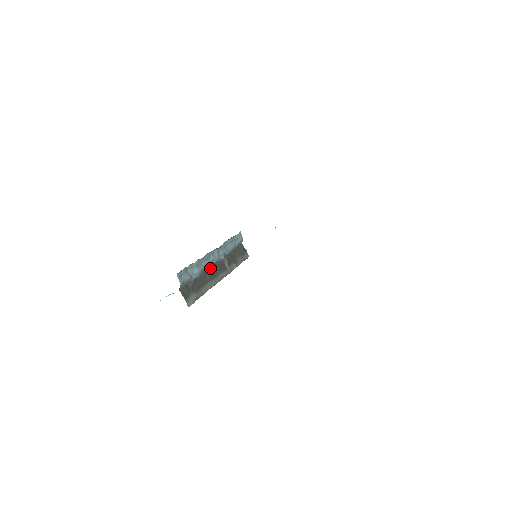
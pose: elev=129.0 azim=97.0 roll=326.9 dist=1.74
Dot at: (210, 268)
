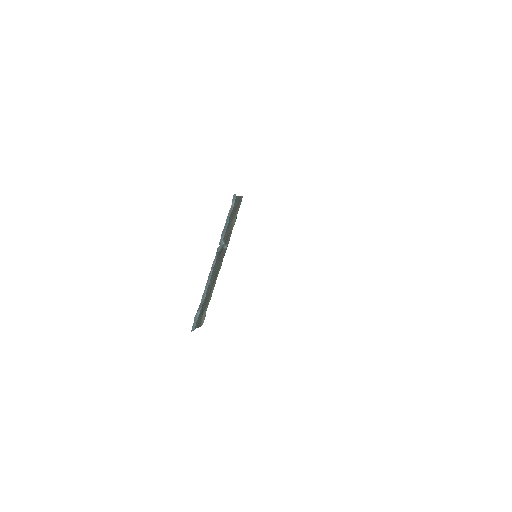
Dot at: occluded
